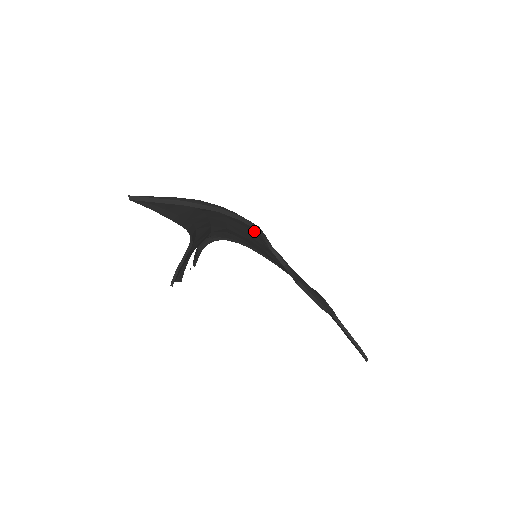
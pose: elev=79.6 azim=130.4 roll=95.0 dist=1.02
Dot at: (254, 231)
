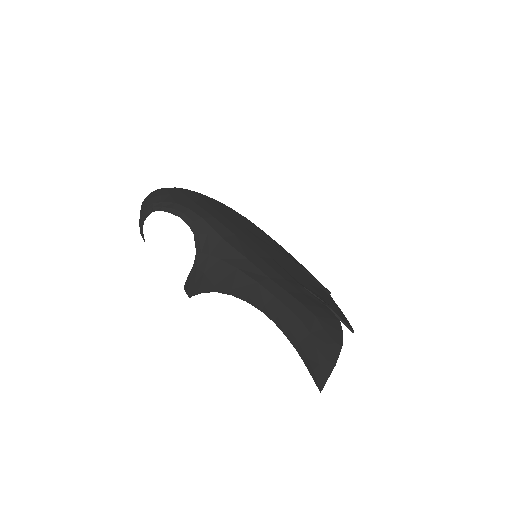
Dot at: occluded
